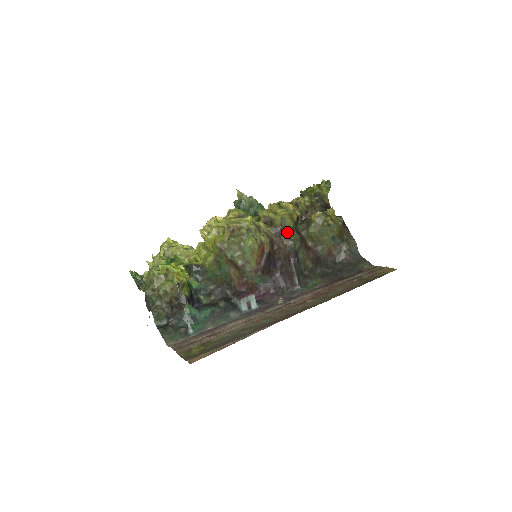
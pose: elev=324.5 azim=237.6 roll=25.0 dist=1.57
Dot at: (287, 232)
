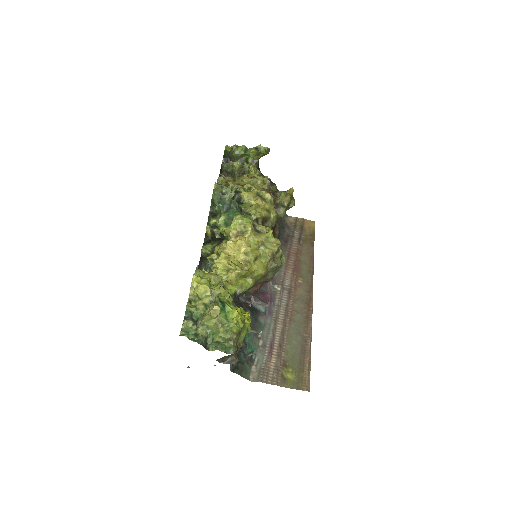
Dot at: occluded
